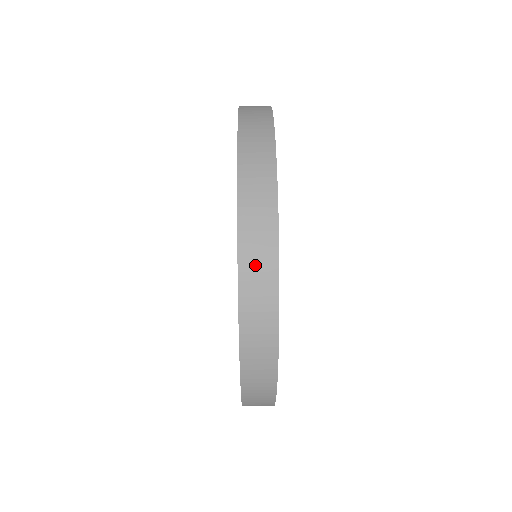
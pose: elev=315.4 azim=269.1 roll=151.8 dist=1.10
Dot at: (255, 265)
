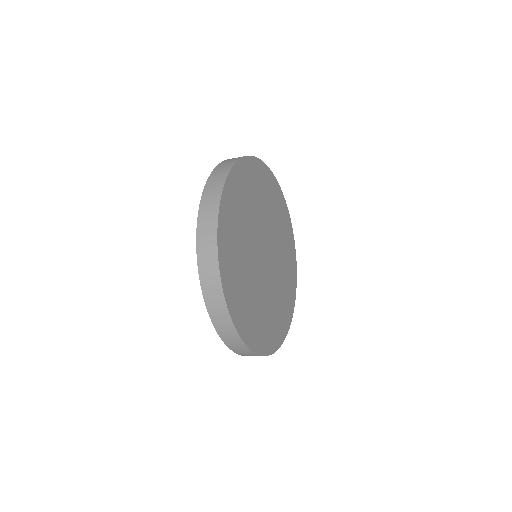
Dot at: occluded
